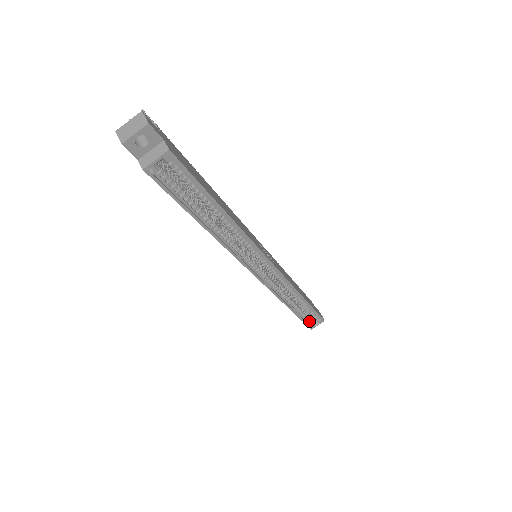
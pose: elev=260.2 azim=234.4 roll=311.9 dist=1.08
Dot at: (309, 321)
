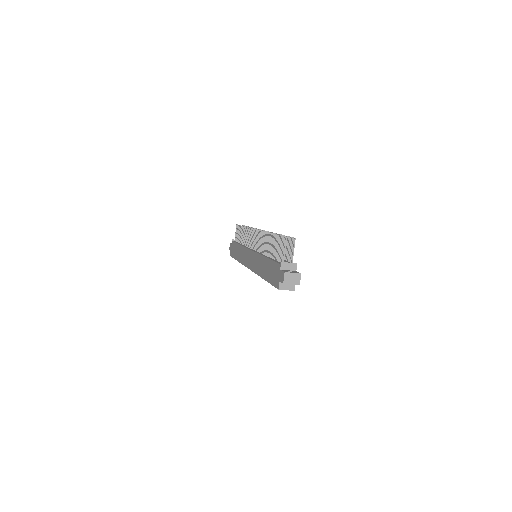
Dot at: occluded
